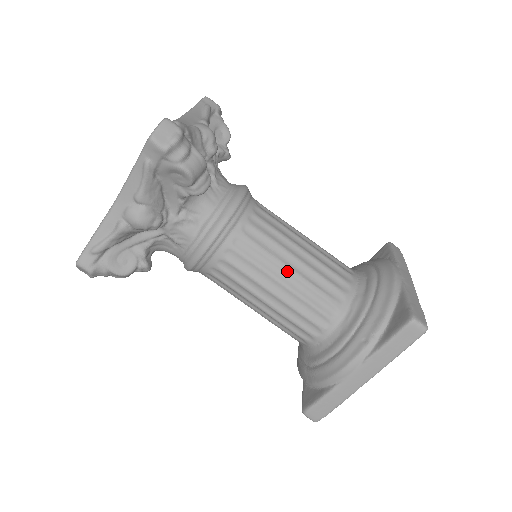
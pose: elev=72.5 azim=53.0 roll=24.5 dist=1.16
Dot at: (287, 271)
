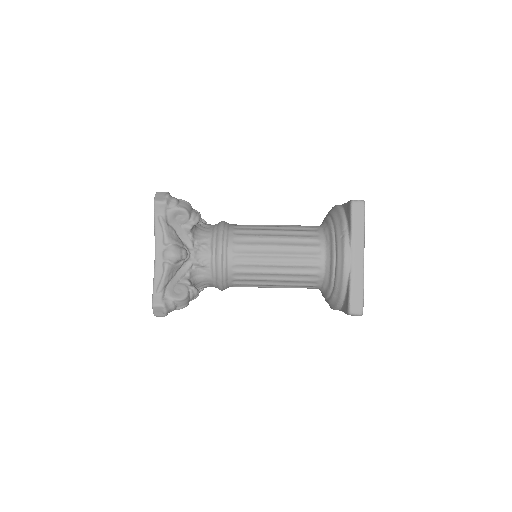
Dot at: (274, 238)
